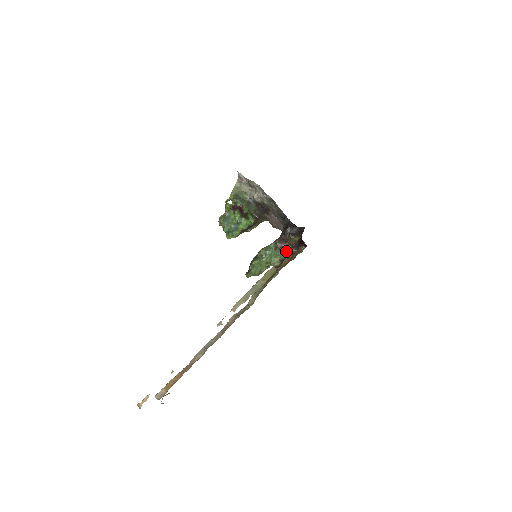
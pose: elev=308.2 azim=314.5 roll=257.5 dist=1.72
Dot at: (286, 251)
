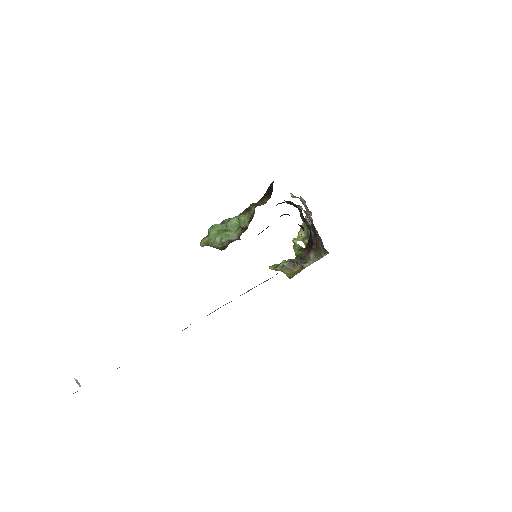
Dot at: (250, 215)
